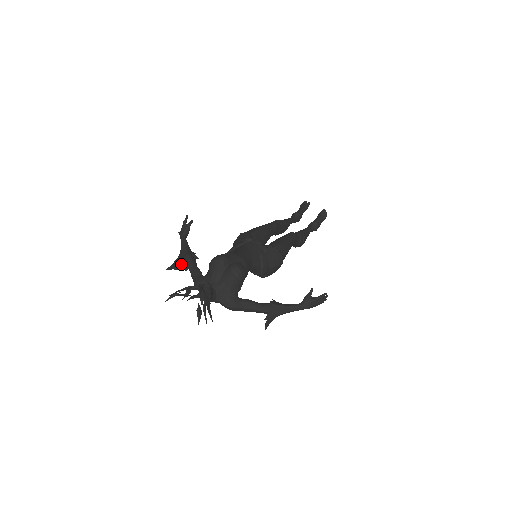
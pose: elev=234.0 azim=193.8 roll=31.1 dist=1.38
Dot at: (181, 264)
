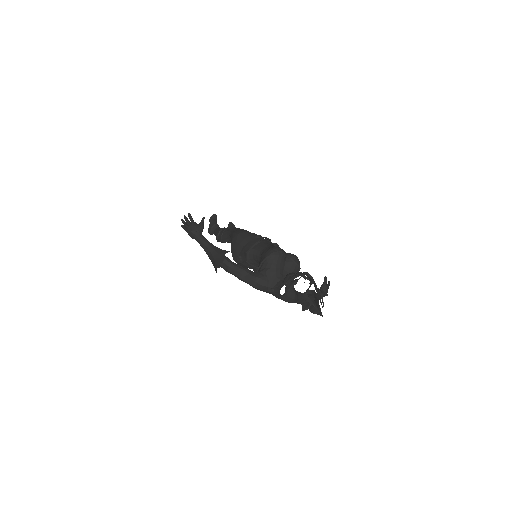
Dot at: occluded
